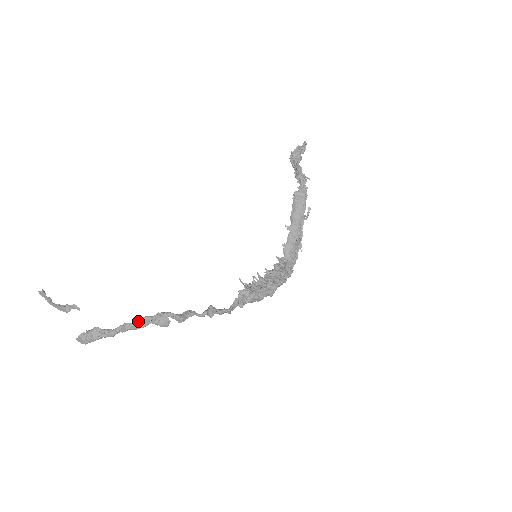
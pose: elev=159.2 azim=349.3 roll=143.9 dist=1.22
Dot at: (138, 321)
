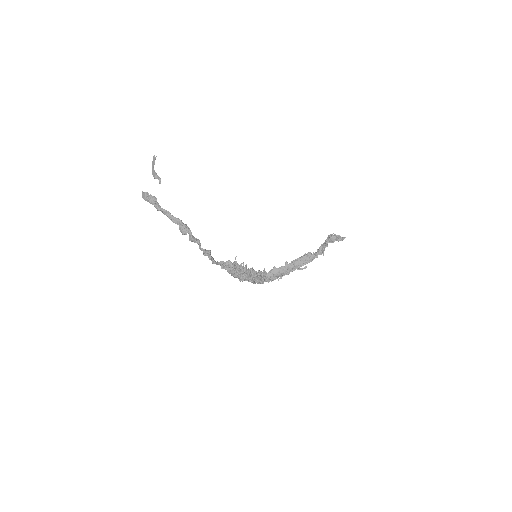
Dot at: (175, 217)
